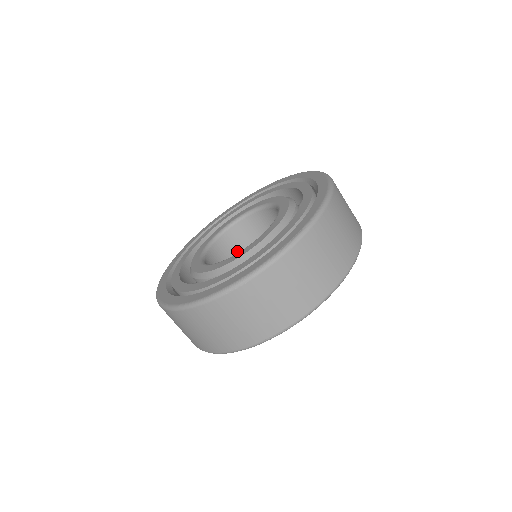
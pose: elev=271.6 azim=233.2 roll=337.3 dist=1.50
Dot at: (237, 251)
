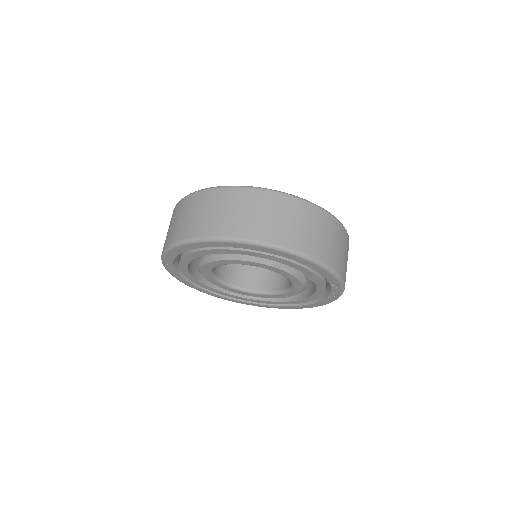
Dot at: (242, 265)
